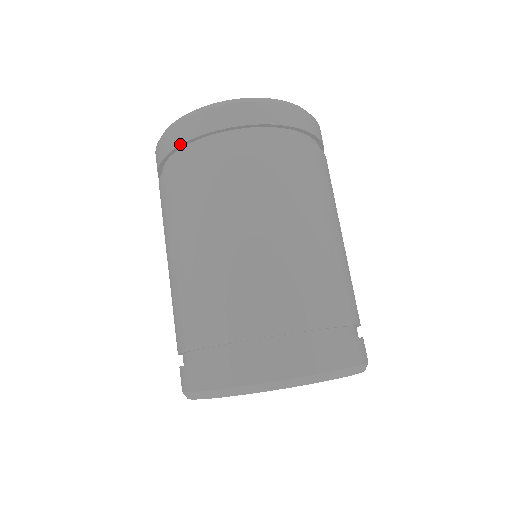
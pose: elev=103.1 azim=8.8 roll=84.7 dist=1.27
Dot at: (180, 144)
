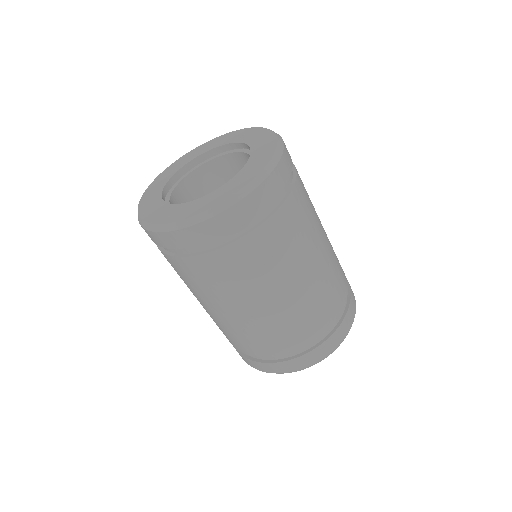
Dot at: (193, 246)
